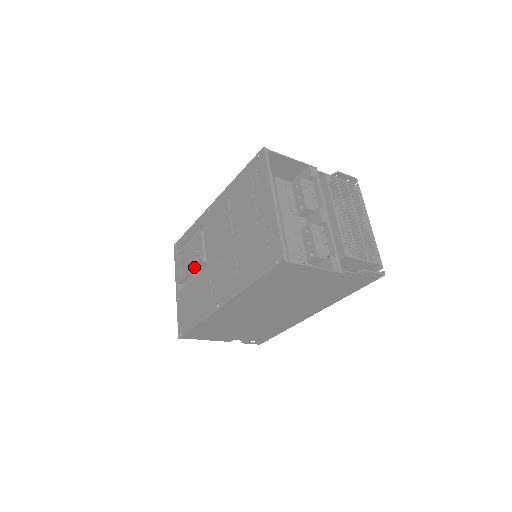
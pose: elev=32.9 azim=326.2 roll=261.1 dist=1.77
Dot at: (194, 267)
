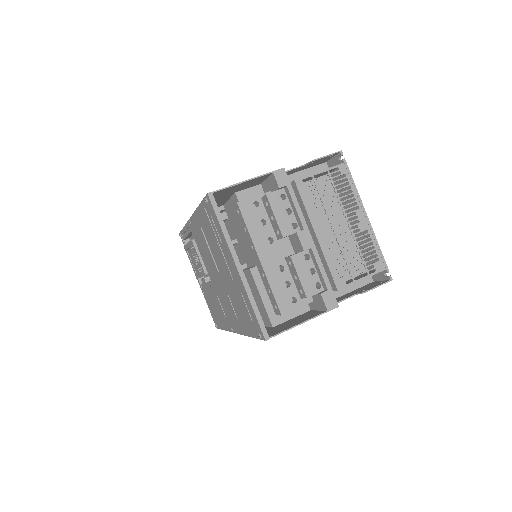
Dot at: (201, 276)
